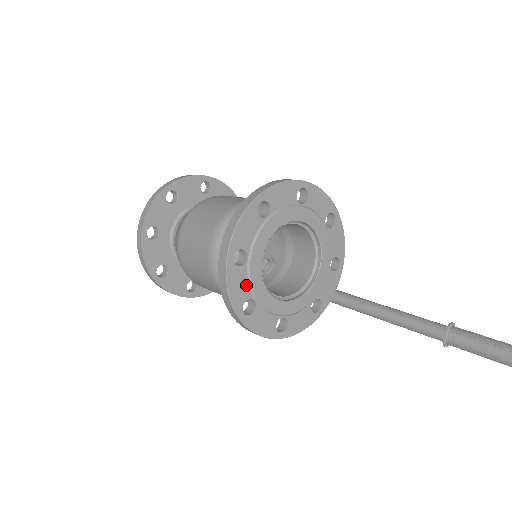
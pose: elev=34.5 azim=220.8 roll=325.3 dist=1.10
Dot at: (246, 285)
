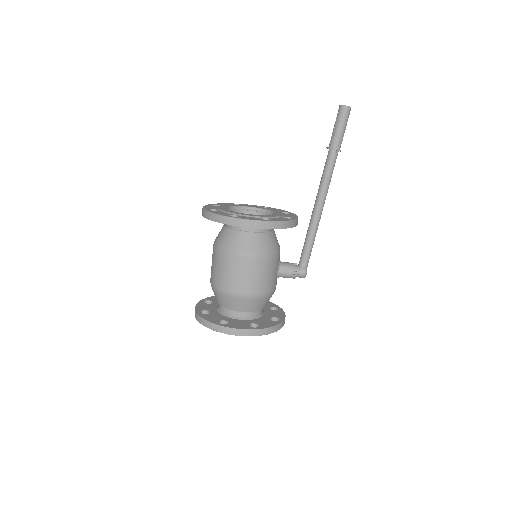
Dot at: (225, 213)
